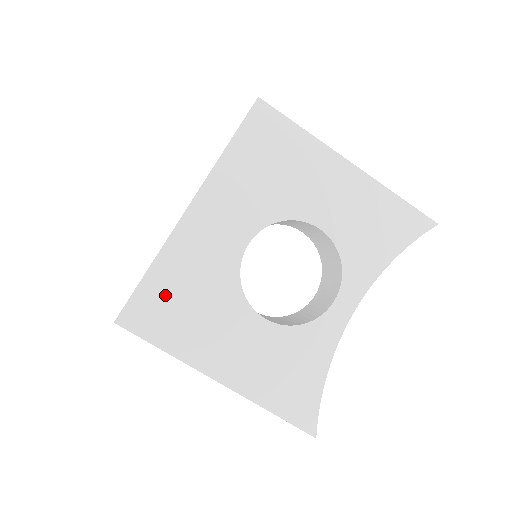
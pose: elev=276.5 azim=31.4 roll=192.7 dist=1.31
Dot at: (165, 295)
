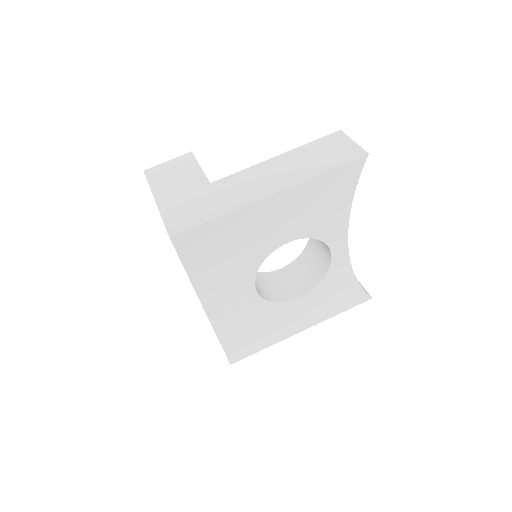
Dot at: (240, 340)
